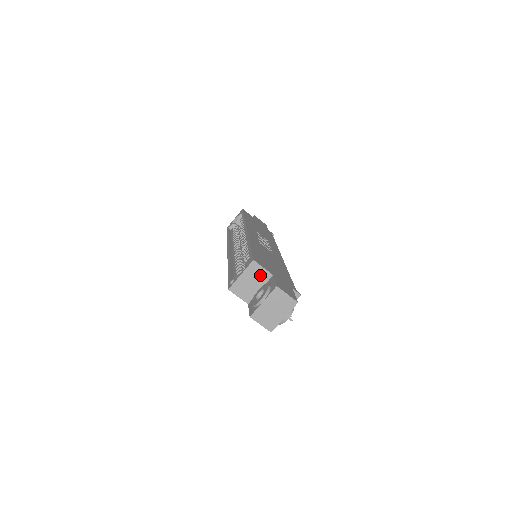
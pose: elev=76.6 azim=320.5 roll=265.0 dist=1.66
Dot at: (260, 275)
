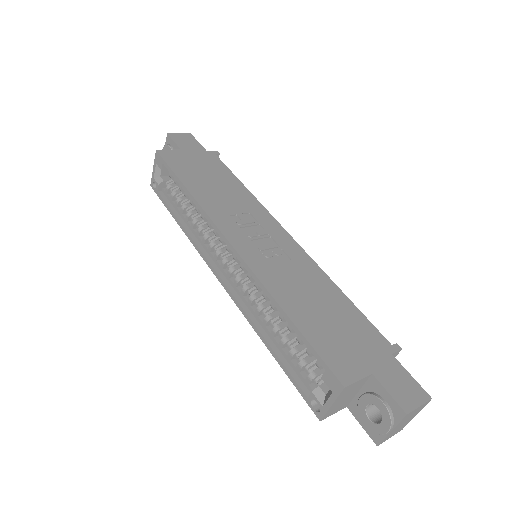
Dot at: (356, 386)
